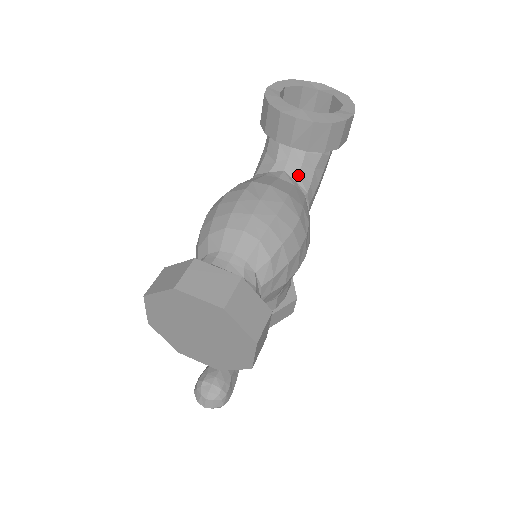
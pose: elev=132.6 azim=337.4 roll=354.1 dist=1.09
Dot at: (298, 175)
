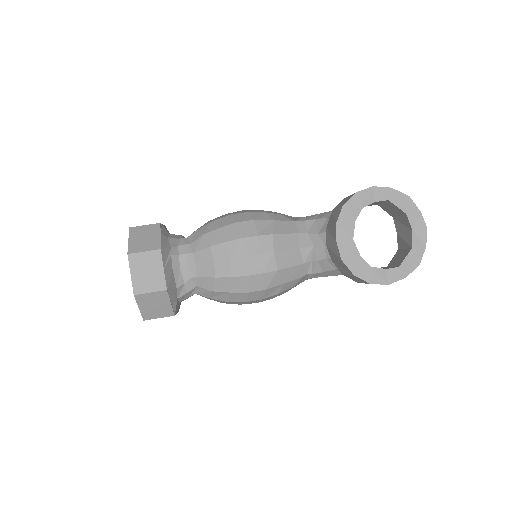
Dot at: (317, 260)
